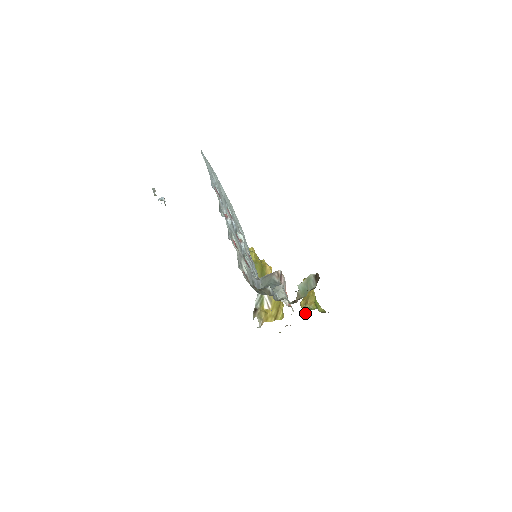
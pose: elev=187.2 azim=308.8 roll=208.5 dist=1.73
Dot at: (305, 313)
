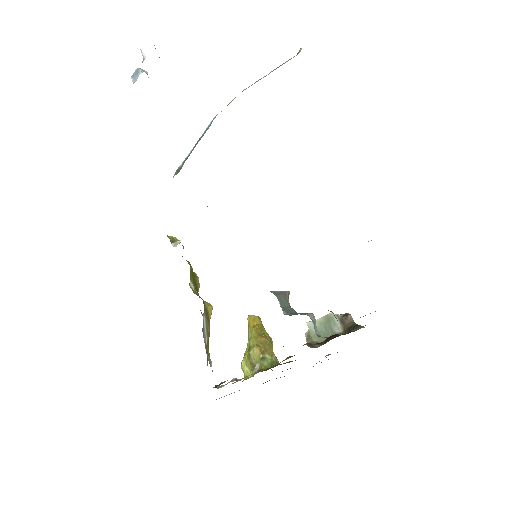
Dot at: (265, 366)
